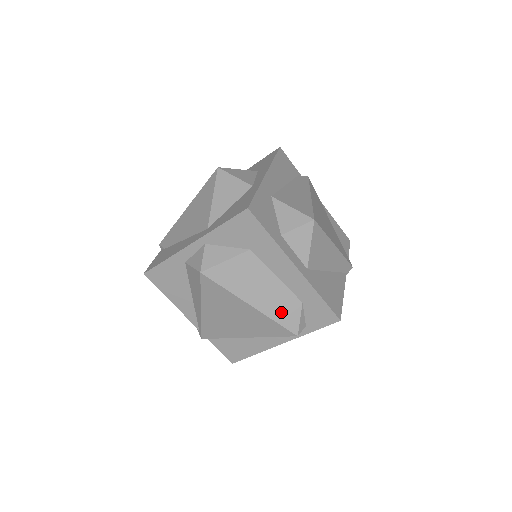
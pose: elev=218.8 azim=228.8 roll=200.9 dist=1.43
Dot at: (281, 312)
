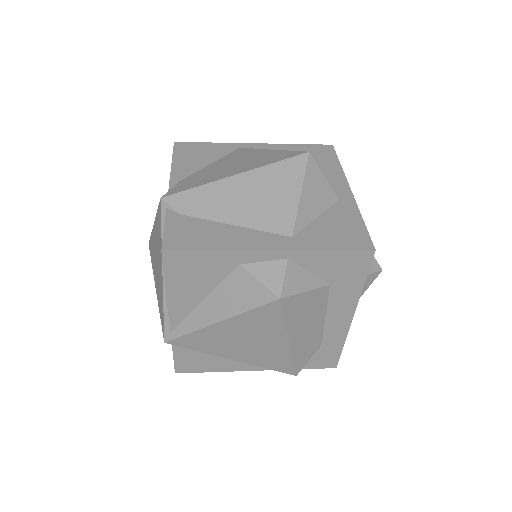
Dot at: (303, 352)
